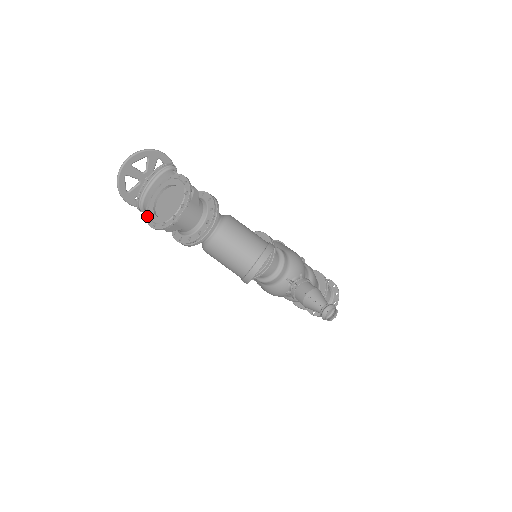
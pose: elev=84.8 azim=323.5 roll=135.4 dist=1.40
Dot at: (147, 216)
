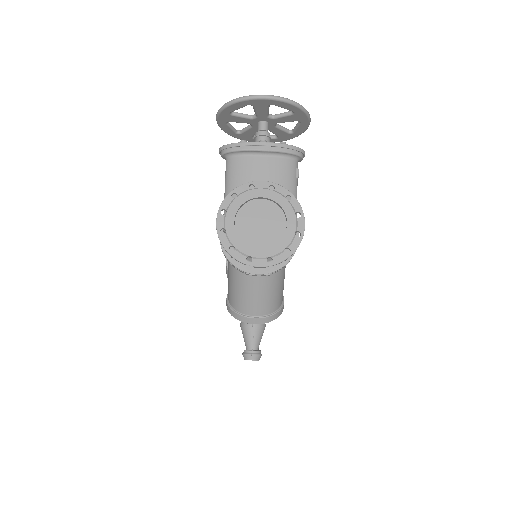
Dot at: (225, 204)
